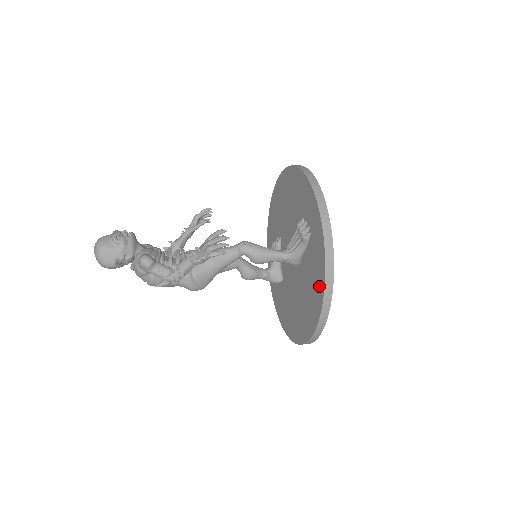
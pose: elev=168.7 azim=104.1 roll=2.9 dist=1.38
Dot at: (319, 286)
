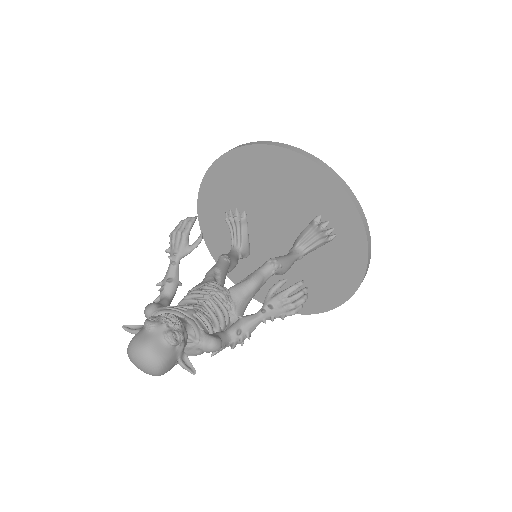
Dot at: (348, 282)
